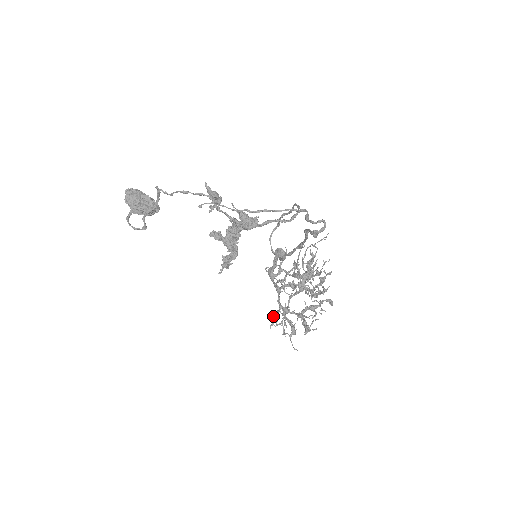
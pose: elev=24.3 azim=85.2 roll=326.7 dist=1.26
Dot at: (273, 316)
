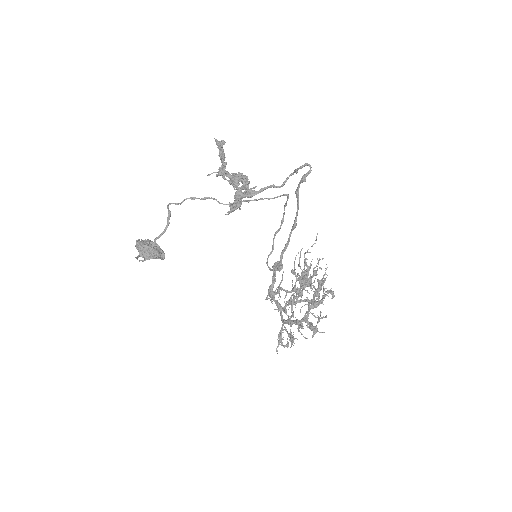
Dot at: (278, 334)
